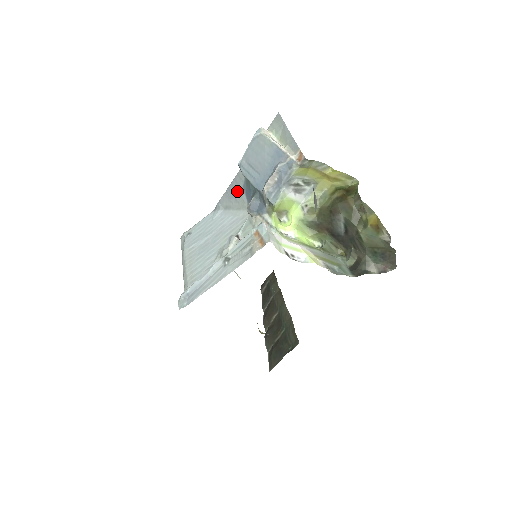
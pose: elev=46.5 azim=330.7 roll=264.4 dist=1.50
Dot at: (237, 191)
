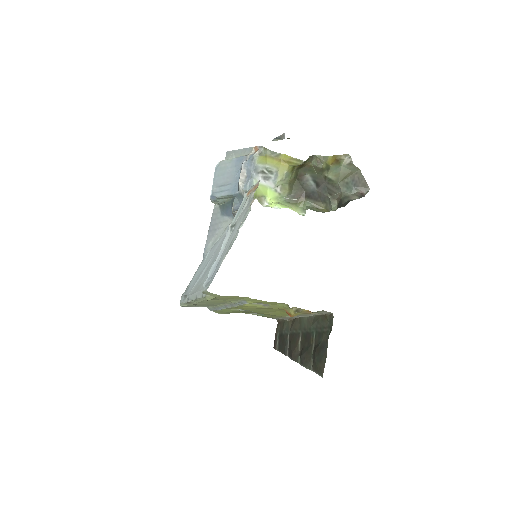
Dot at: (217, 223)
